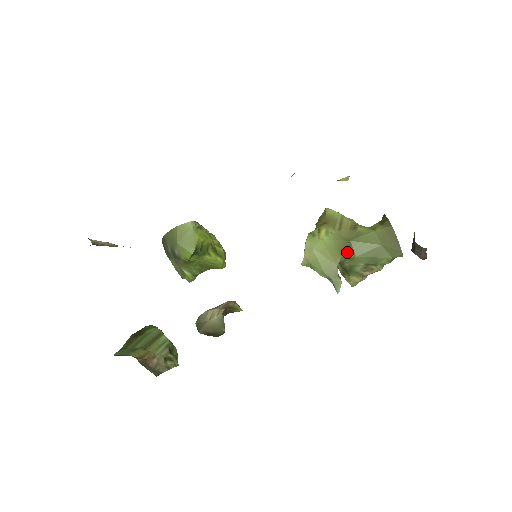
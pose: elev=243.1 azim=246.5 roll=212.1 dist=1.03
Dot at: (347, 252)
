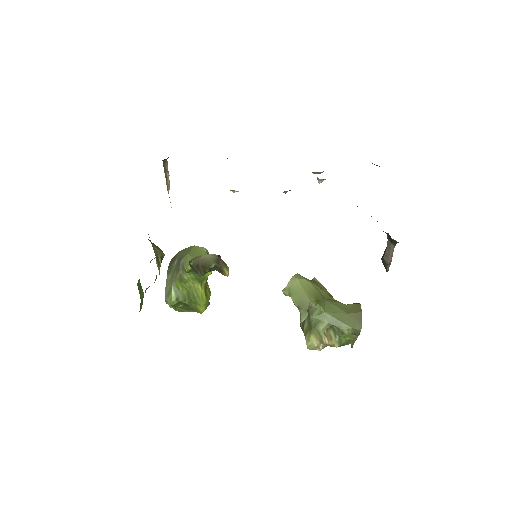
Dot at: (320, 303)
